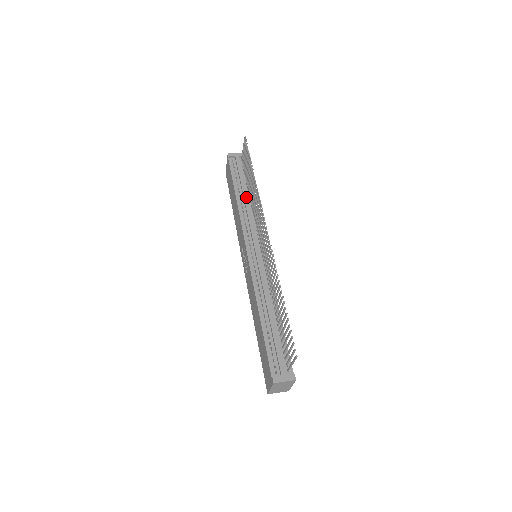
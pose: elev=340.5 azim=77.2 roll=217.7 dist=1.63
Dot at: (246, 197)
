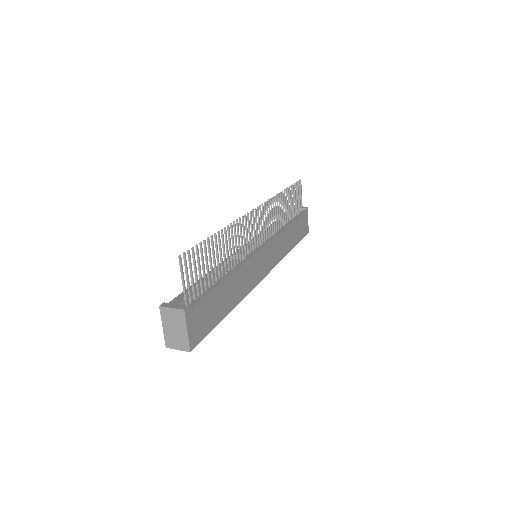
Dot at: occluded
